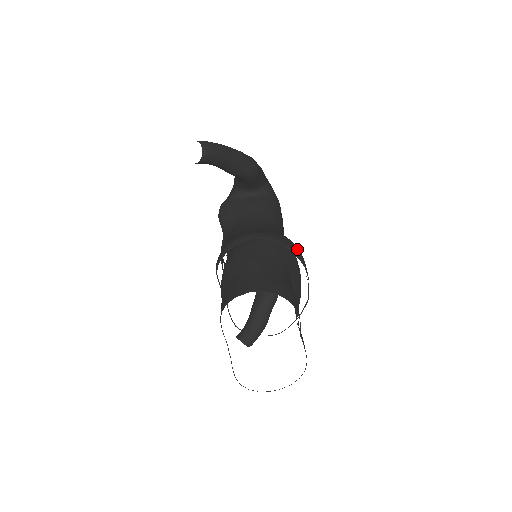
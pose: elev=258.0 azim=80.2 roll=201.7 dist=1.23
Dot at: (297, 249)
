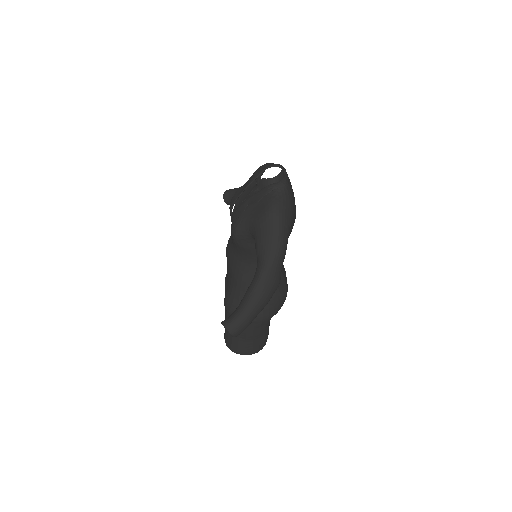
Dot at: (284, 300)
